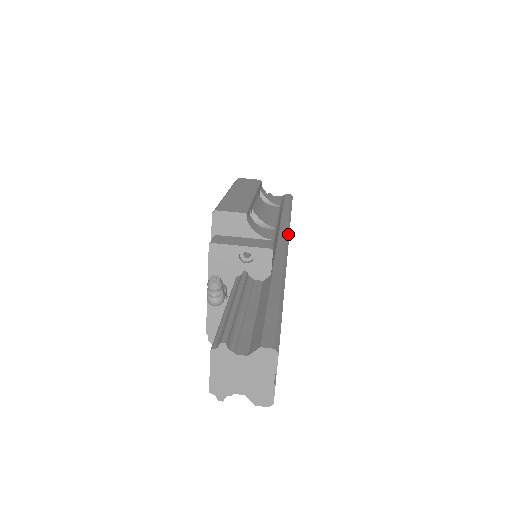
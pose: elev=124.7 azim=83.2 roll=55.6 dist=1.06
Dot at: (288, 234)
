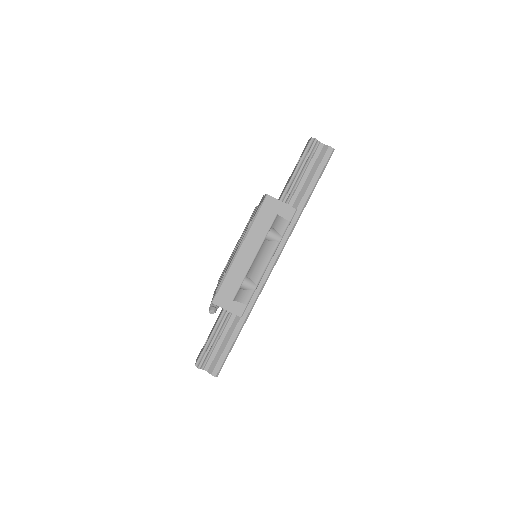
Dot at: (280, 253)
